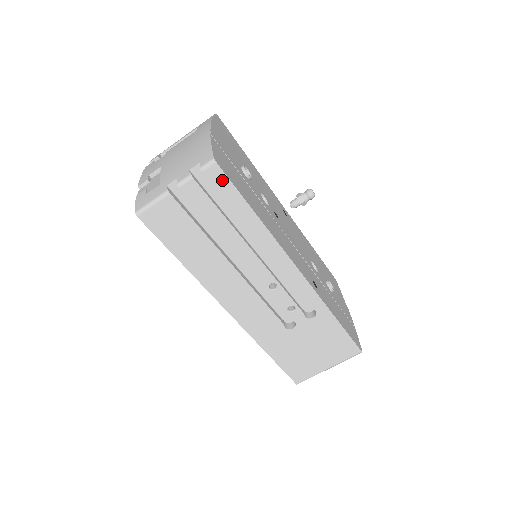
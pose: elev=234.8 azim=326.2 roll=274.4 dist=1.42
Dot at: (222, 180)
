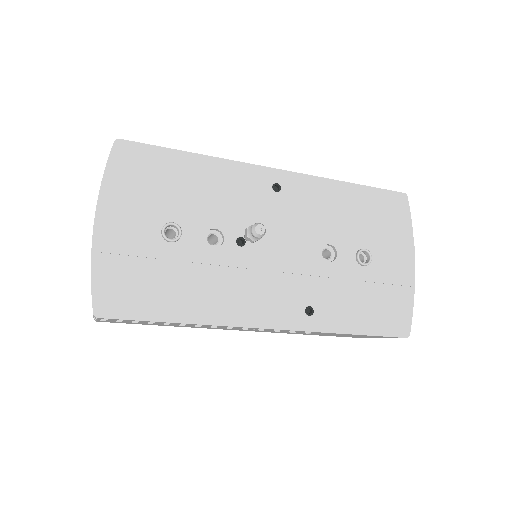
Dot at: (119, 319)
